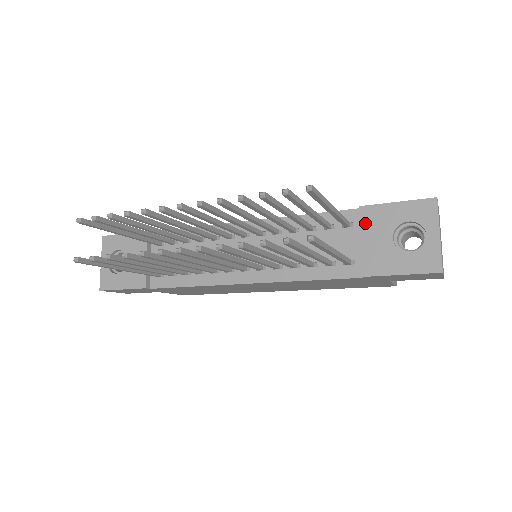
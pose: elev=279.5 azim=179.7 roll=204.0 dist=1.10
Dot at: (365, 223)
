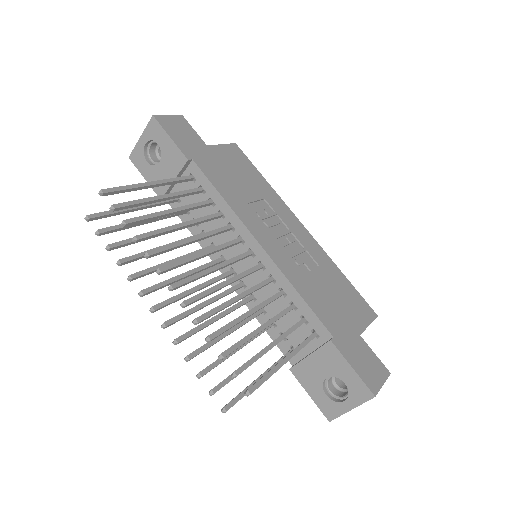
Dot at: (322, 352)
